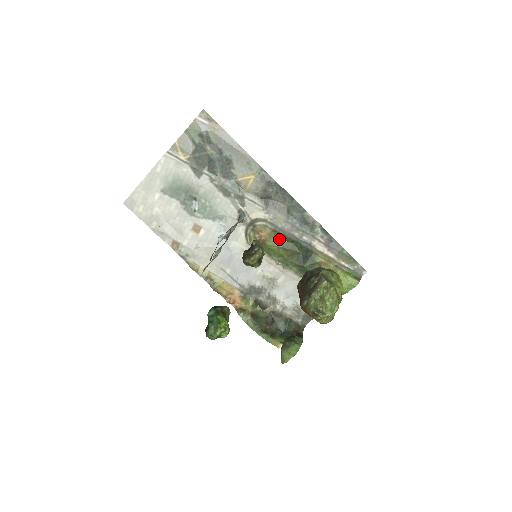
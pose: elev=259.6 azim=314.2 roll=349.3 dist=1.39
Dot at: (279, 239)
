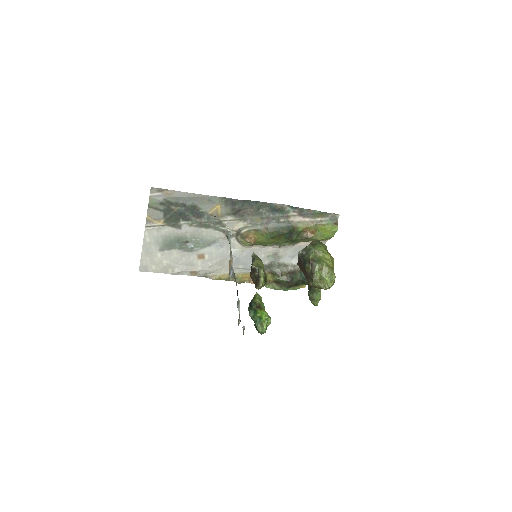
Dot at: (264, 234)
